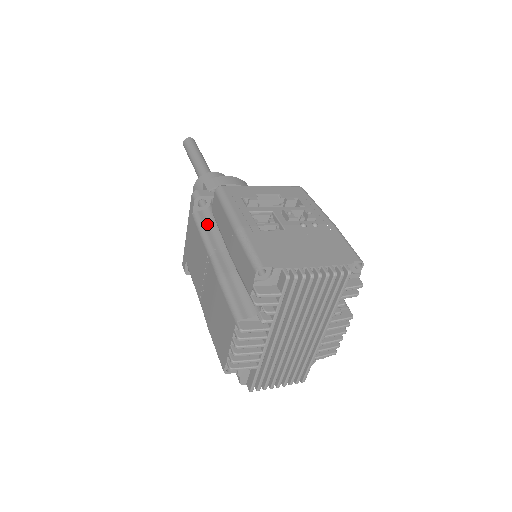
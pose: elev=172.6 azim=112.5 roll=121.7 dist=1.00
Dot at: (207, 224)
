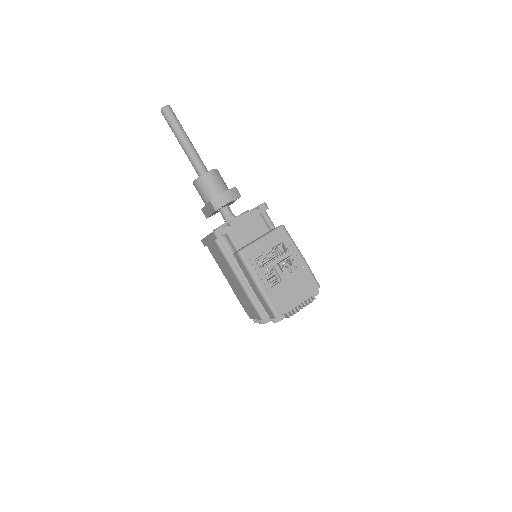
Dot at: (227, 251)
